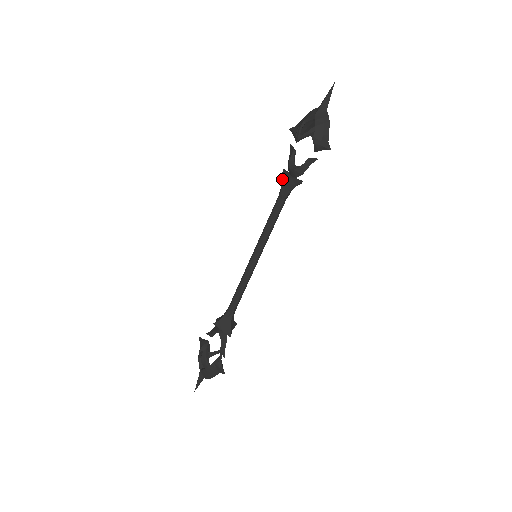
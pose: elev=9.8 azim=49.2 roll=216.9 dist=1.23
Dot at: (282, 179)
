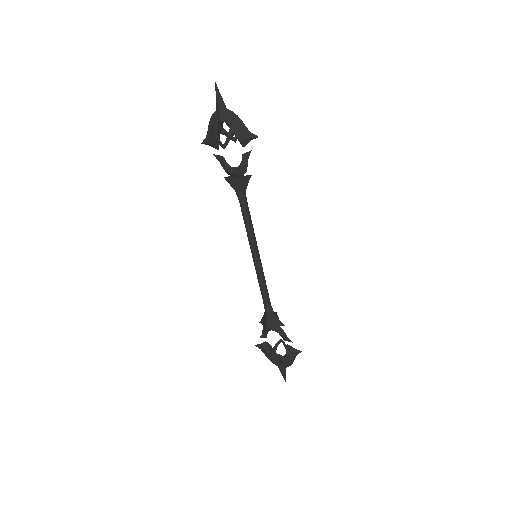
Dot at: (234, 187)
